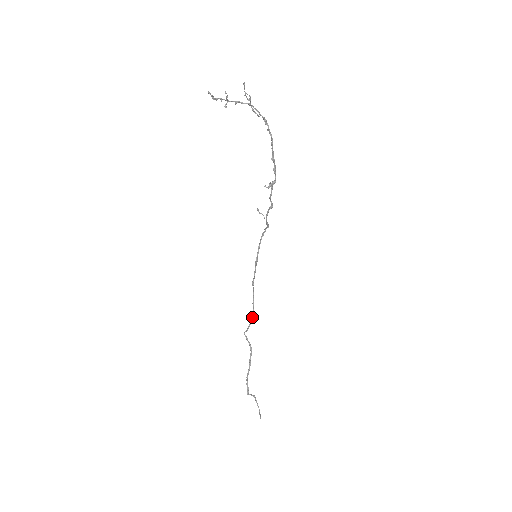
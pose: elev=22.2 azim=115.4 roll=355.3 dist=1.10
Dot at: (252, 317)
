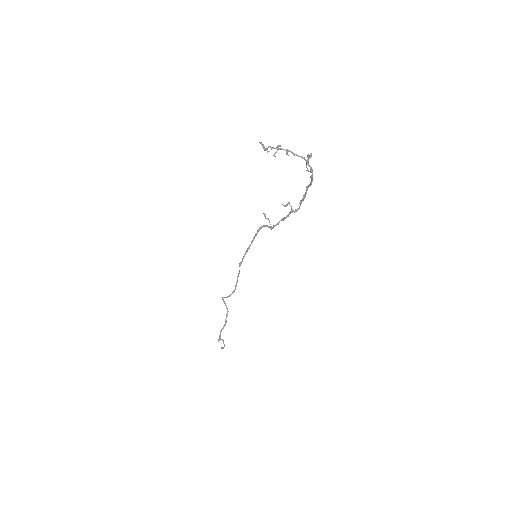
Dot at: (234, 289)
